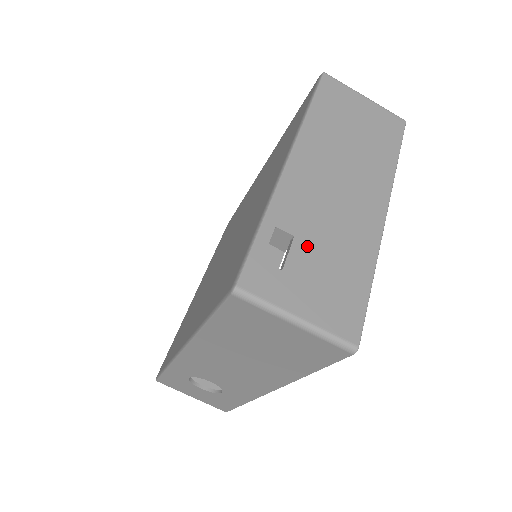
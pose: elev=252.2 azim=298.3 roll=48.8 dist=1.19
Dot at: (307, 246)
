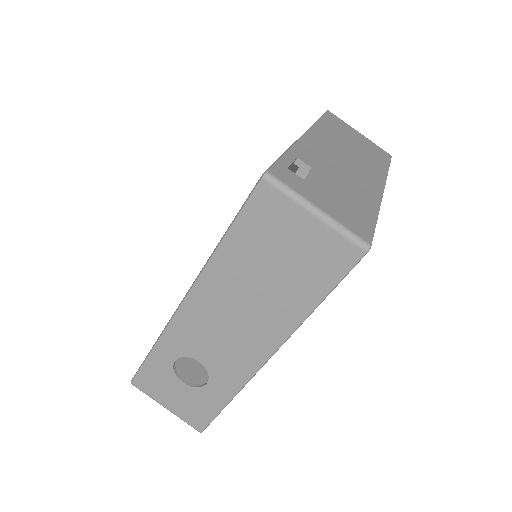
Dot at: (323, 177)
